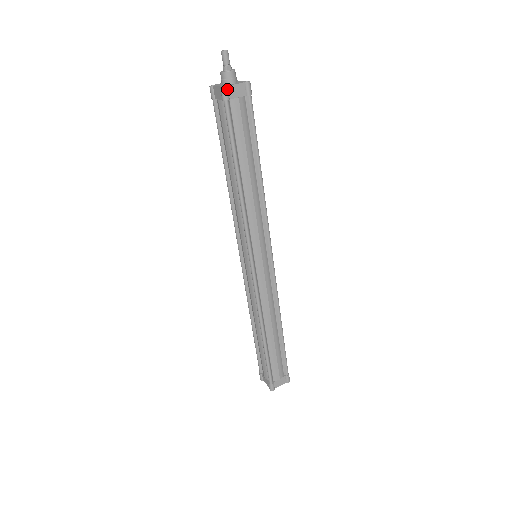
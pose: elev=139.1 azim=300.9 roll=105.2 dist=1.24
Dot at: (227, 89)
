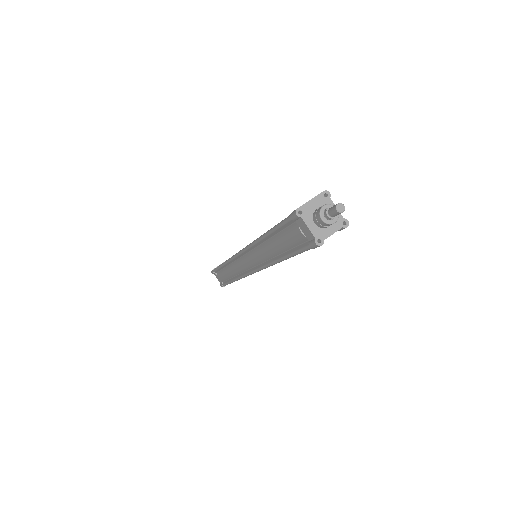
Dot at: (322, 244)
